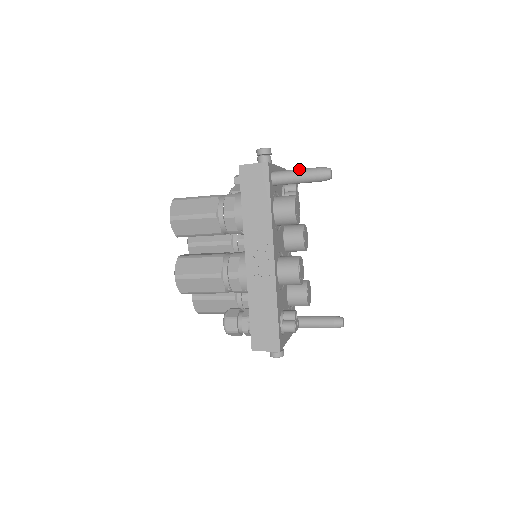
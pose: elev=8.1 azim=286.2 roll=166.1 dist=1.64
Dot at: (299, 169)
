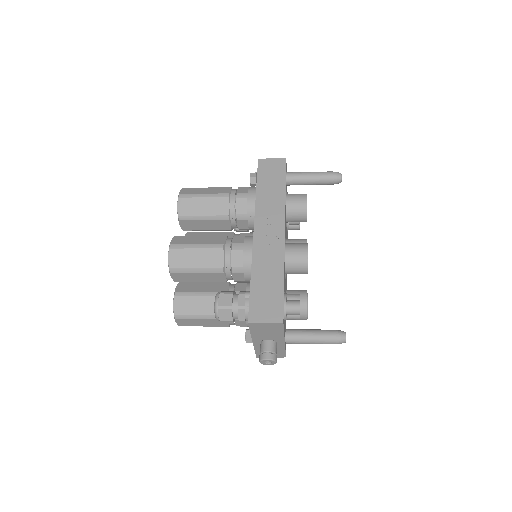
Dot at: (312, 172)
